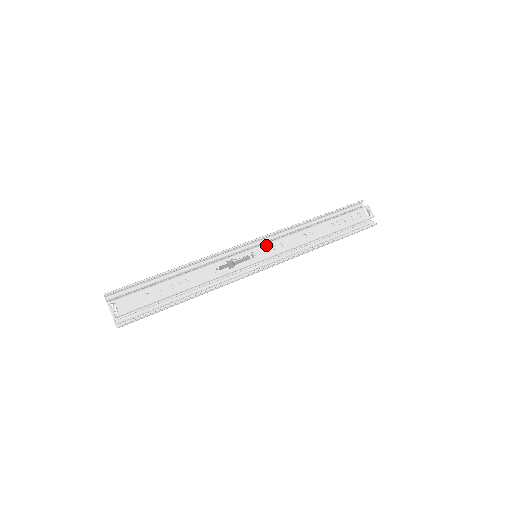
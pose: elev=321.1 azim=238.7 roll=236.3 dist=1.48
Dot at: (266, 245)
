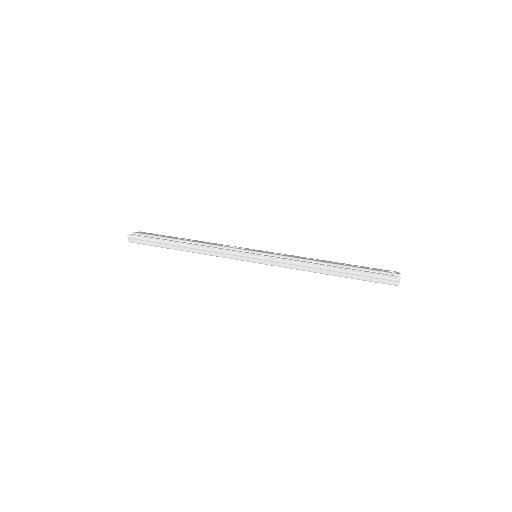
Dot at: (269, 252)
